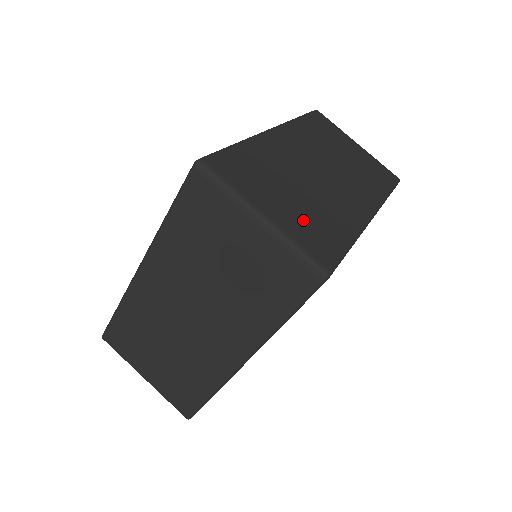
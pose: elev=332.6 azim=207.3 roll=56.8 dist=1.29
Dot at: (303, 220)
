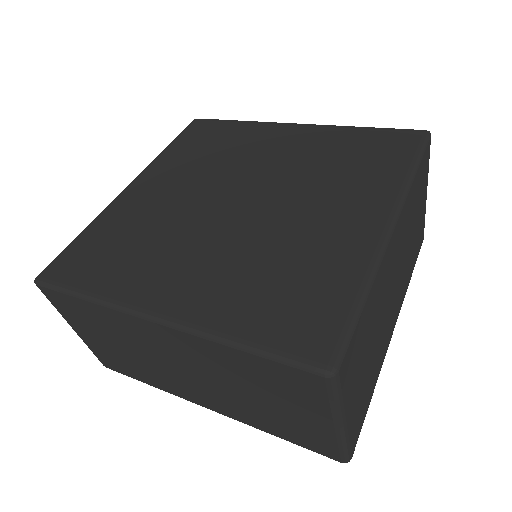
Dot at: (362, 398)
